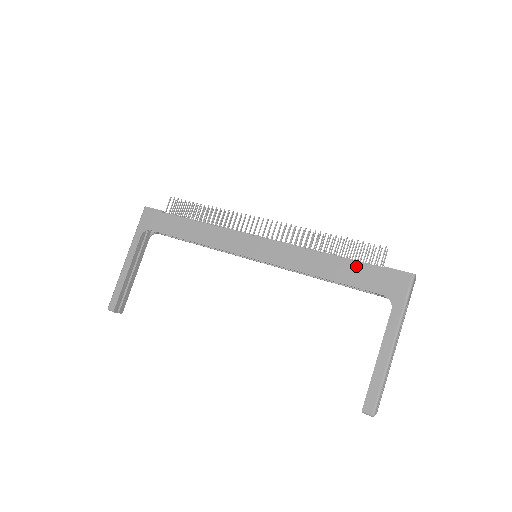
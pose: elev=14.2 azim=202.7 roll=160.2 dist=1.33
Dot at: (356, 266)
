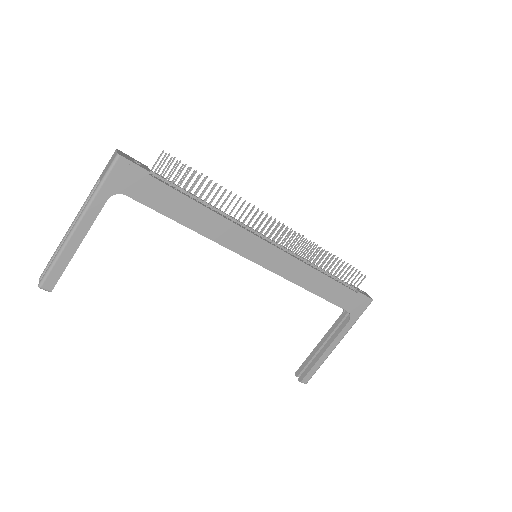
Dot at: (341, 288)
